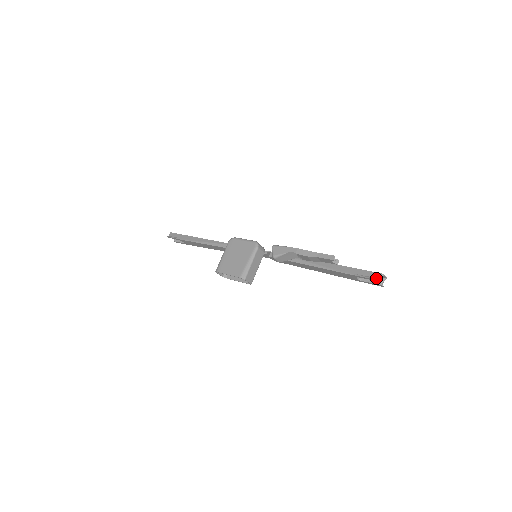
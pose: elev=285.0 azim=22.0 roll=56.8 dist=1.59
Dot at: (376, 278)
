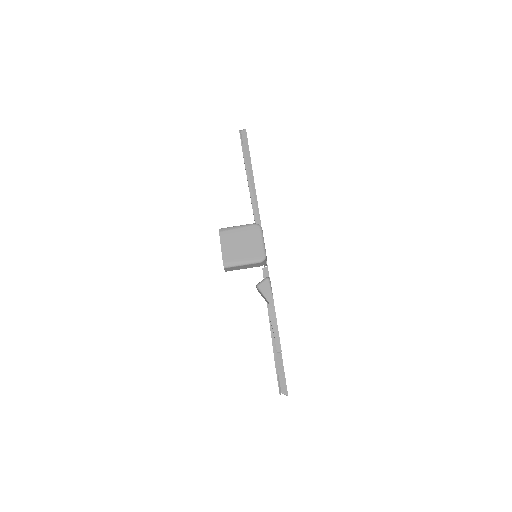
Dot at: (281, 392)
